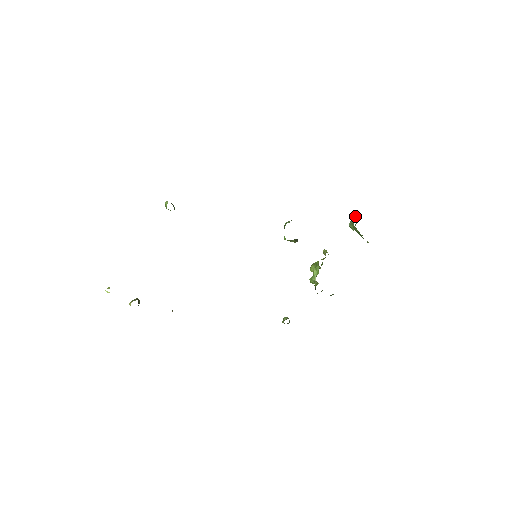
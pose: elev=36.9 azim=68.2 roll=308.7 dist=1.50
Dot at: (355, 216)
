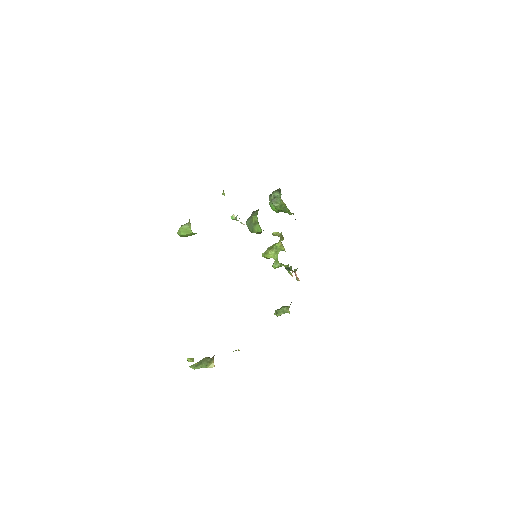
Dot at: (275, 195)
